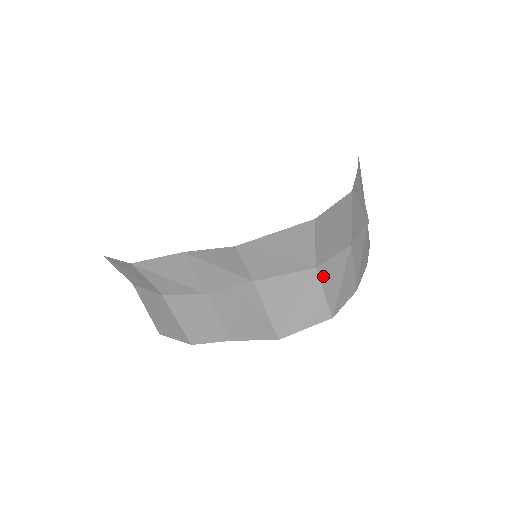
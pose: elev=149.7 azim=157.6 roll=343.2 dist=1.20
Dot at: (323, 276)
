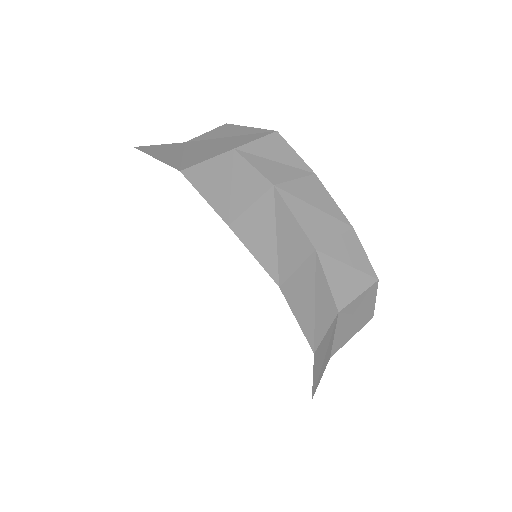
Dot at: (345, 299)
